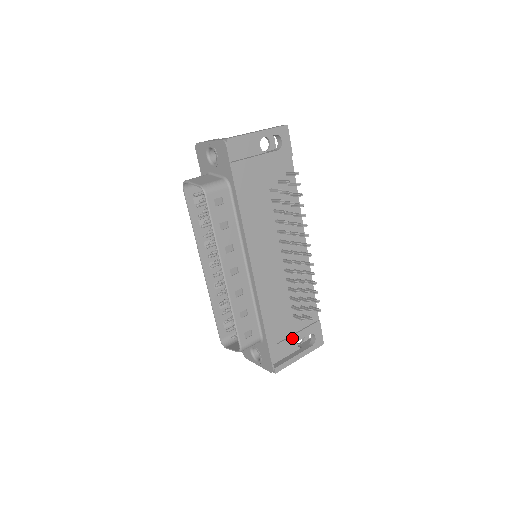
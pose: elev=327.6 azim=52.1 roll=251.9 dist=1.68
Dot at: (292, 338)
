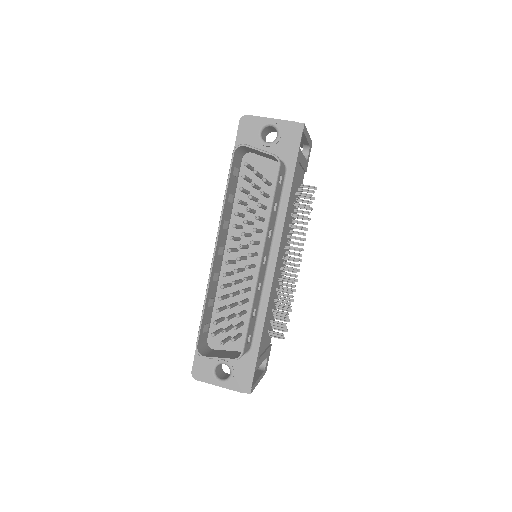
Dot at: (263, 356)
